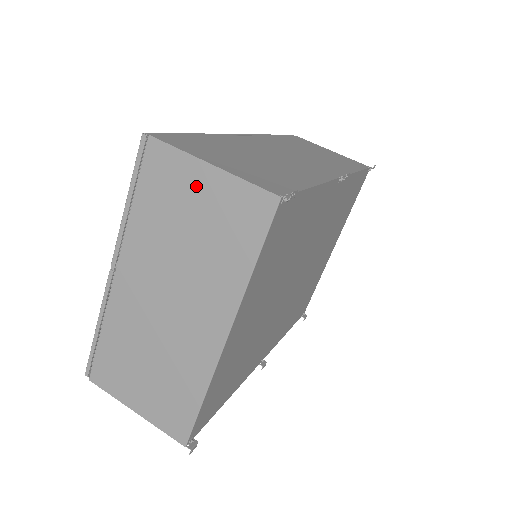
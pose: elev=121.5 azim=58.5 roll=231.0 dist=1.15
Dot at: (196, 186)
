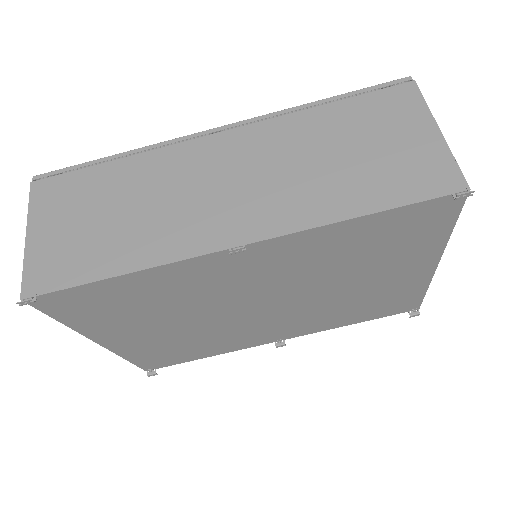
Dot at: occluded
